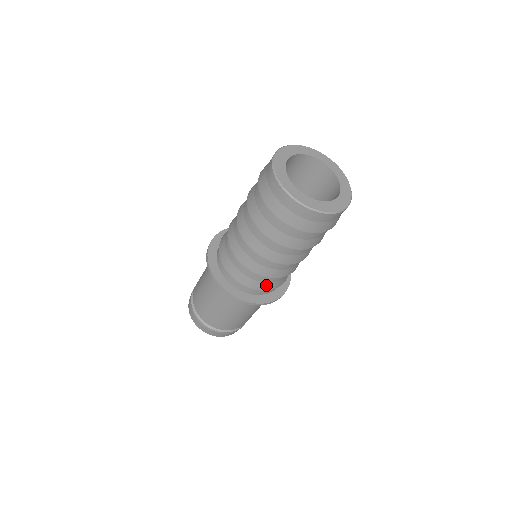
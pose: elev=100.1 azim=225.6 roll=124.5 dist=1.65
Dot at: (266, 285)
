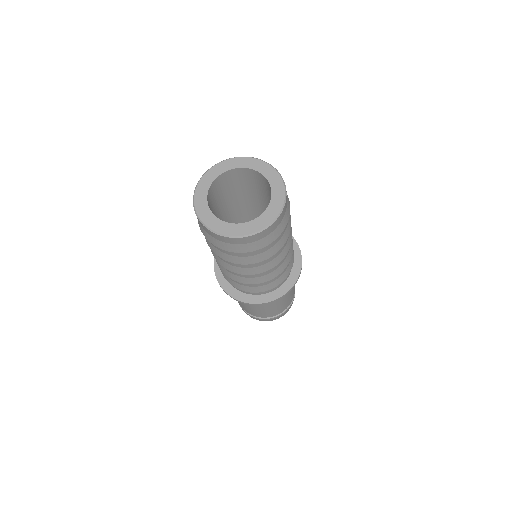
Dot at: (289, 267)
